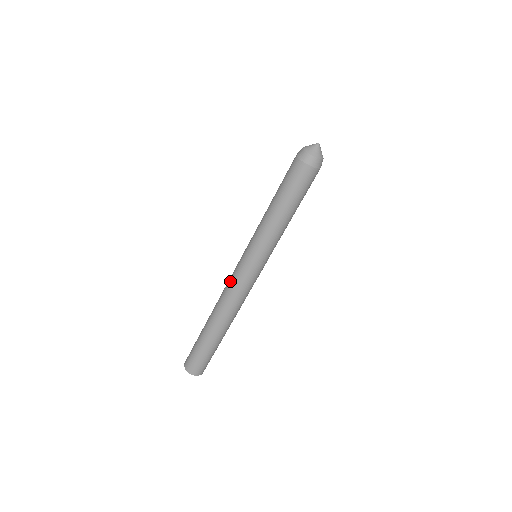
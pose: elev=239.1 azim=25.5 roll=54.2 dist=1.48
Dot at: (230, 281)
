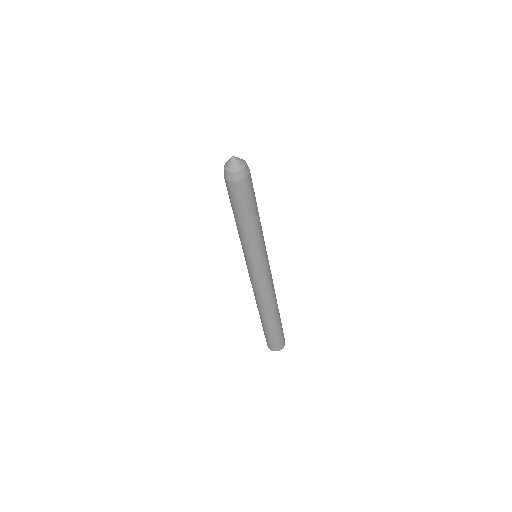
Dot at: (255, 286)
